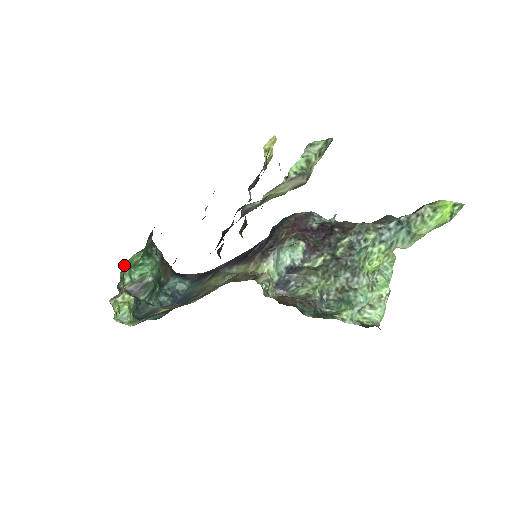
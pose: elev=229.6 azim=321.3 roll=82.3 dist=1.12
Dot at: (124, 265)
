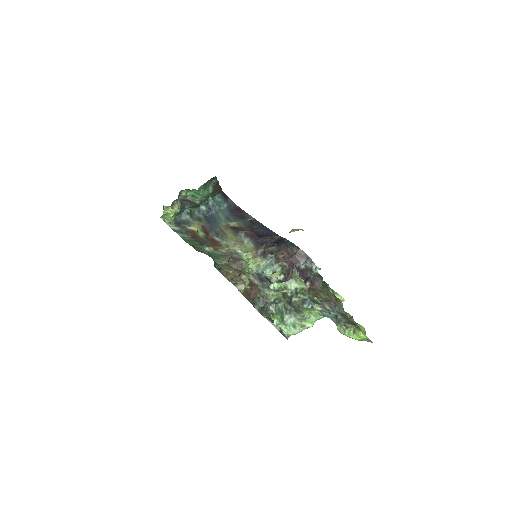
Dot at: occluded
